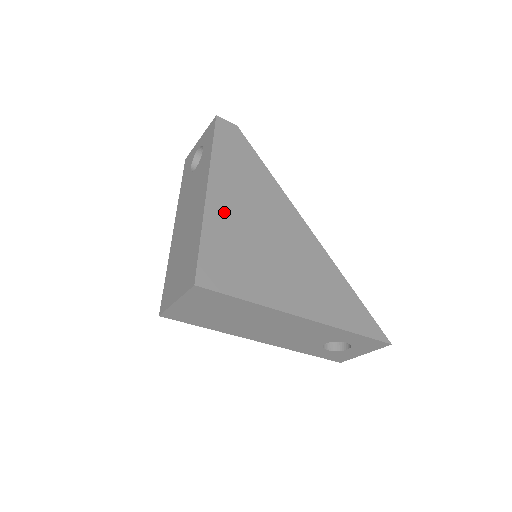
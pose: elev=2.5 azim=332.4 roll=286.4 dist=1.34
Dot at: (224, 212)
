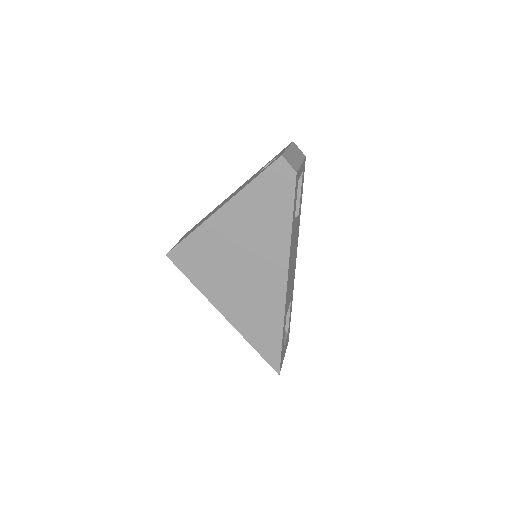
Dot at: (220, 230)
